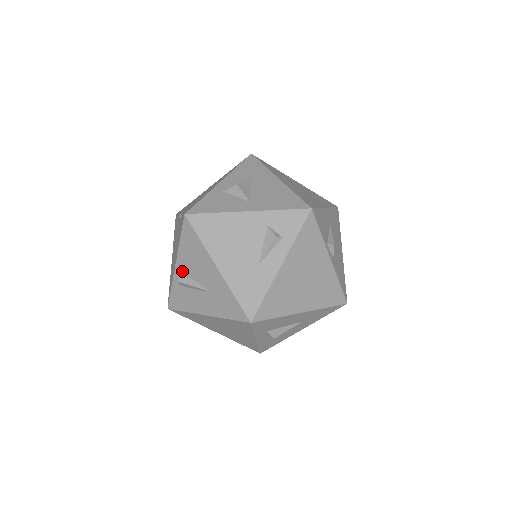
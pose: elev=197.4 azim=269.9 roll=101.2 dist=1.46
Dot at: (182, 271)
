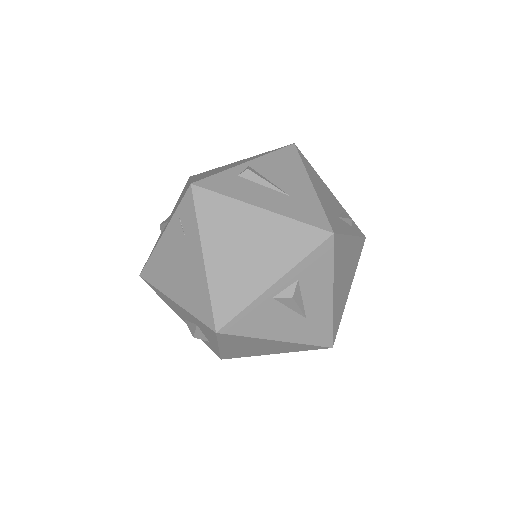
Dot at: (254, 168)
